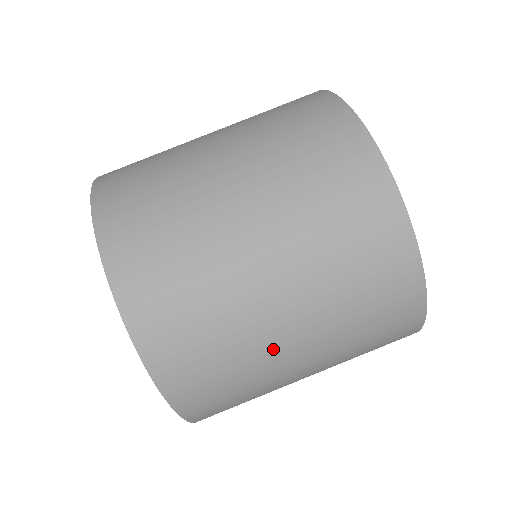
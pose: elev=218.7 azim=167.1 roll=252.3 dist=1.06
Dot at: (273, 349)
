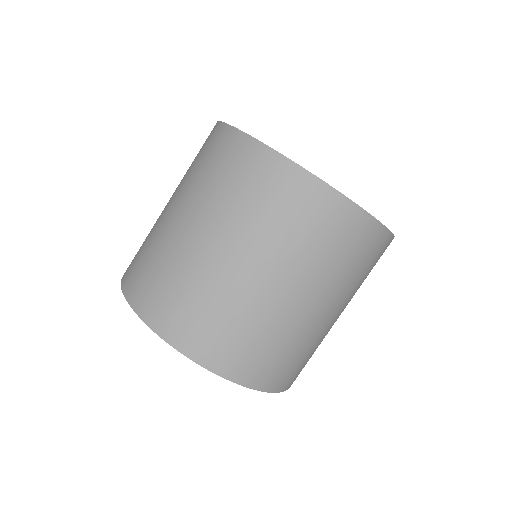
Dot at: occluded
